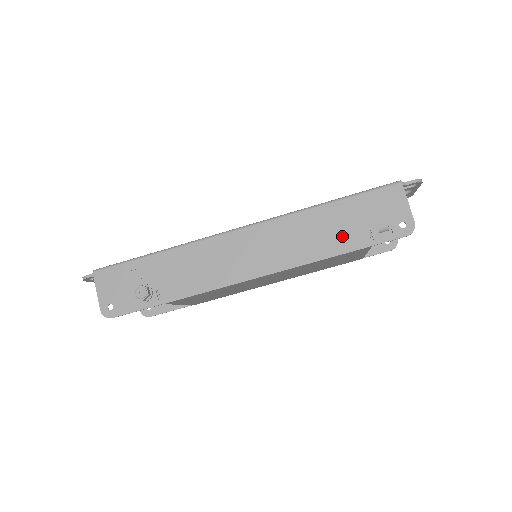
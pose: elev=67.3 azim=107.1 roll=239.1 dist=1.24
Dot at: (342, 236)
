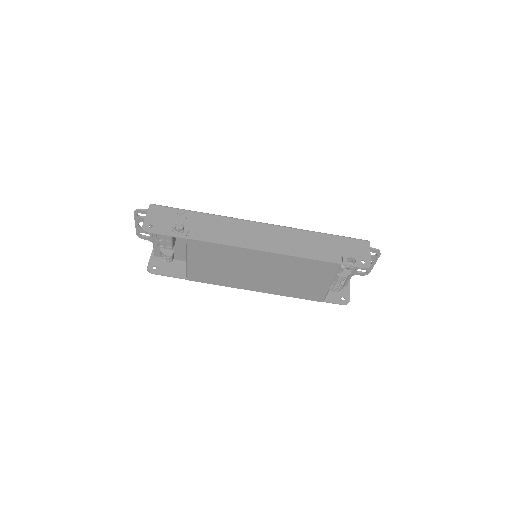
Dot at: (324, 252)
